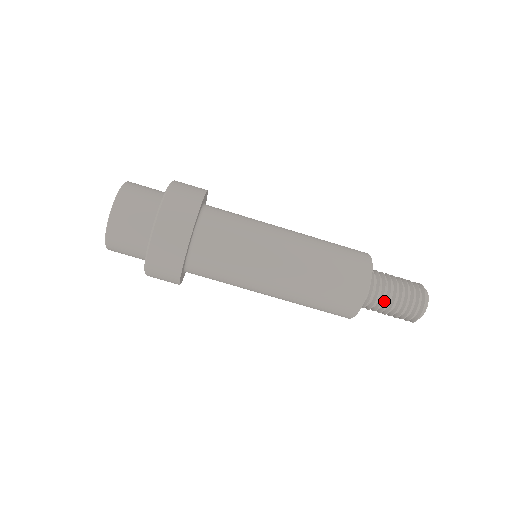
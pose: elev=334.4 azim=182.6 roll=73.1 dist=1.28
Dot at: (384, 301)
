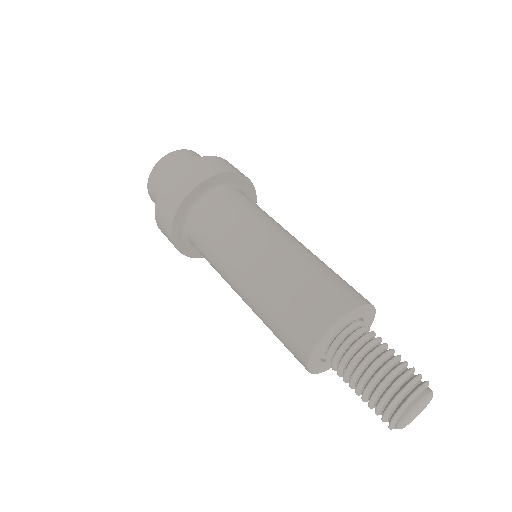
Dot at: (350, 377)
